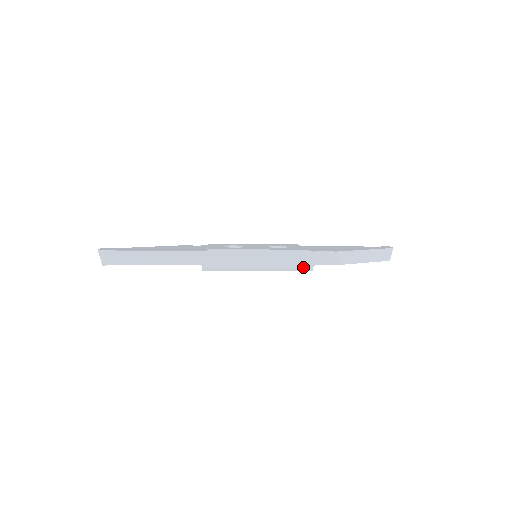
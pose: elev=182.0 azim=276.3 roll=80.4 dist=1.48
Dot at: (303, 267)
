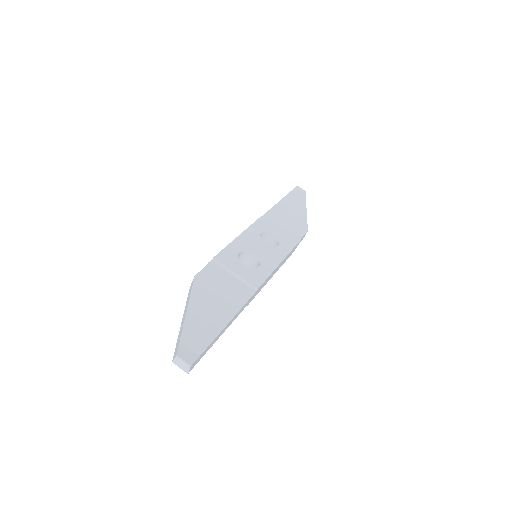
Dot at: occluded
